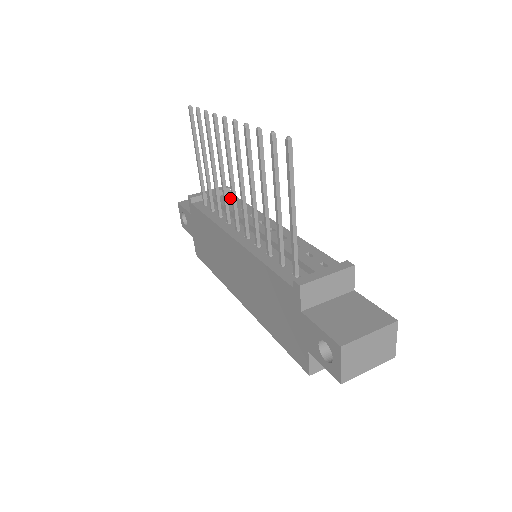
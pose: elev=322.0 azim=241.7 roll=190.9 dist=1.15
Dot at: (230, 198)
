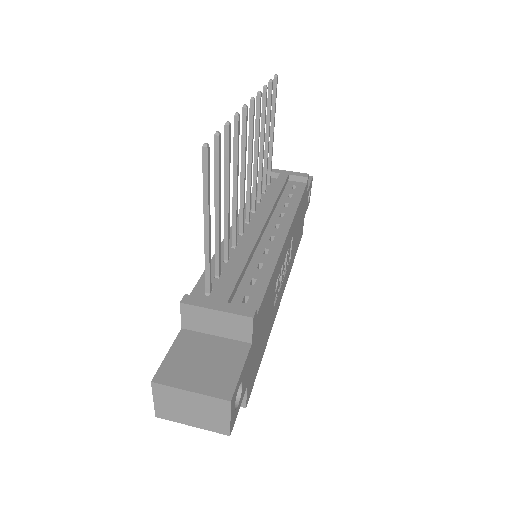
Dot at: (297, 188)
